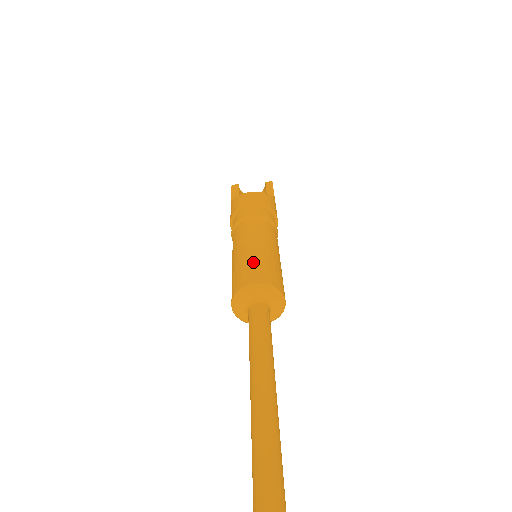
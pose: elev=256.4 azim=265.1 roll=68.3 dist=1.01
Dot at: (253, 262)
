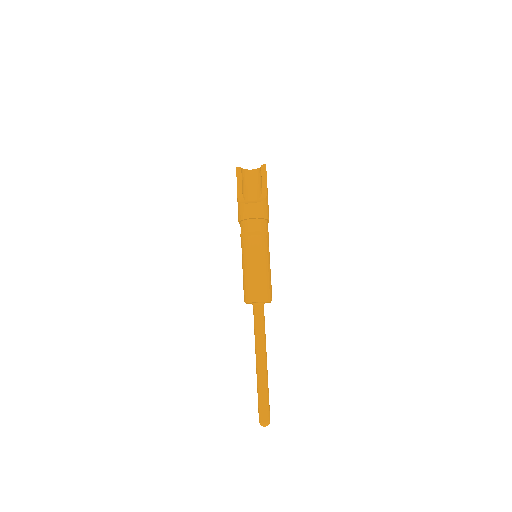
Dot at: (254, 281)
